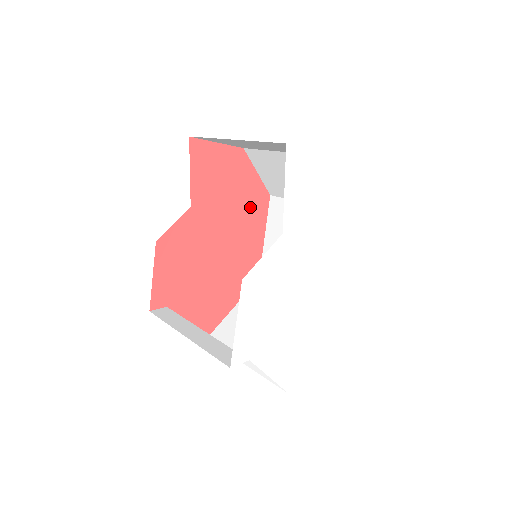
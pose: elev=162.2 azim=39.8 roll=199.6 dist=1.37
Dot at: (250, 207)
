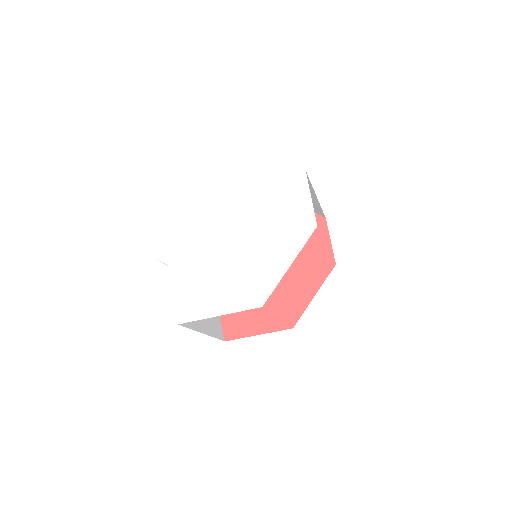
Dot at: (312, 263)
